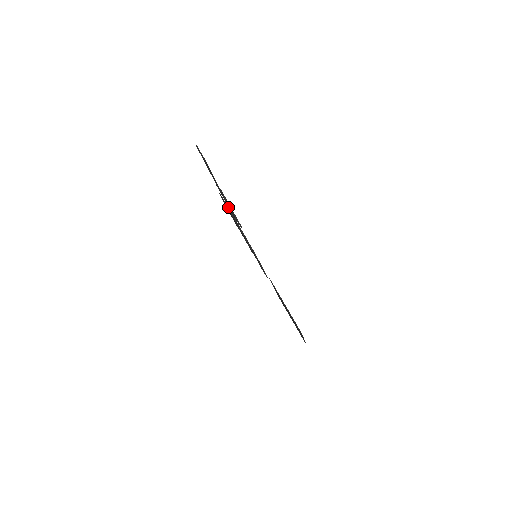
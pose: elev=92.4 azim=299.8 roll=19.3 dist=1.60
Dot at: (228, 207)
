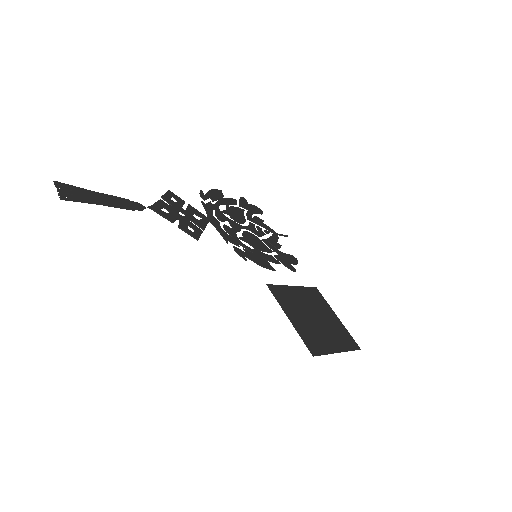
Dot at: (204, 207)
